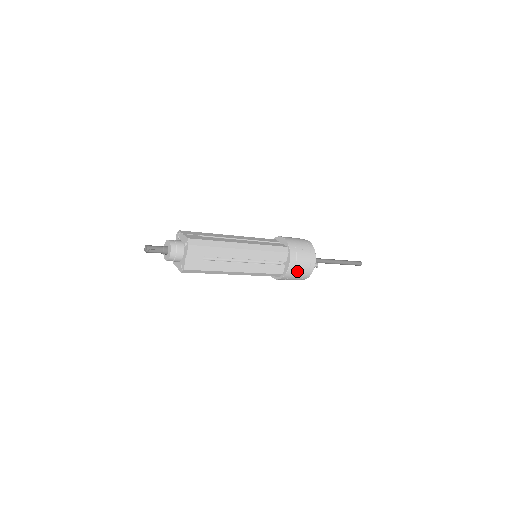
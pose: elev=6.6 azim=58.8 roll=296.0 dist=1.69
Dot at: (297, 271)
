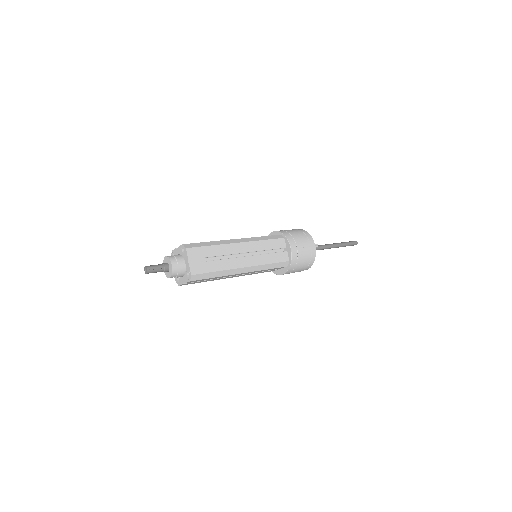
Dot at: (301, 252)
